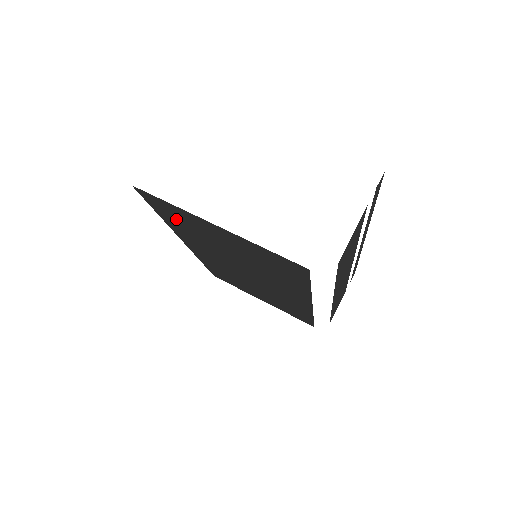
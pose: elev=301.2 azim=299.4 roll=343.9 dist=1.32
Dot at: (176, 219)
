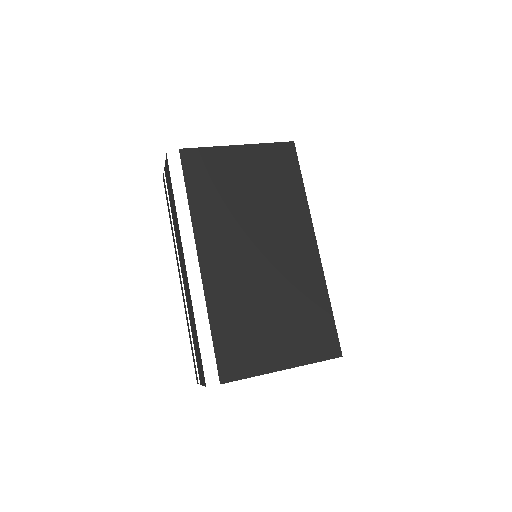
Dot at: (205, 181)
